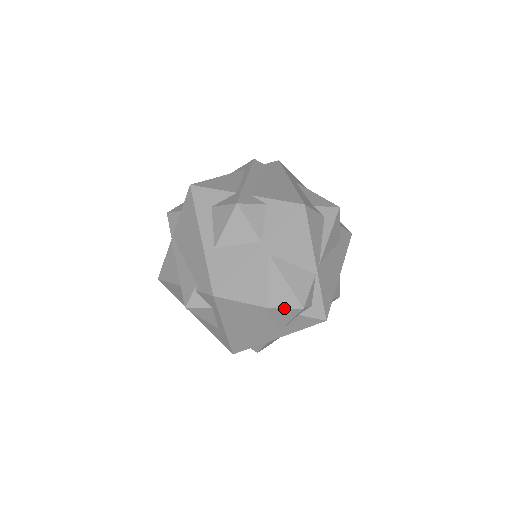
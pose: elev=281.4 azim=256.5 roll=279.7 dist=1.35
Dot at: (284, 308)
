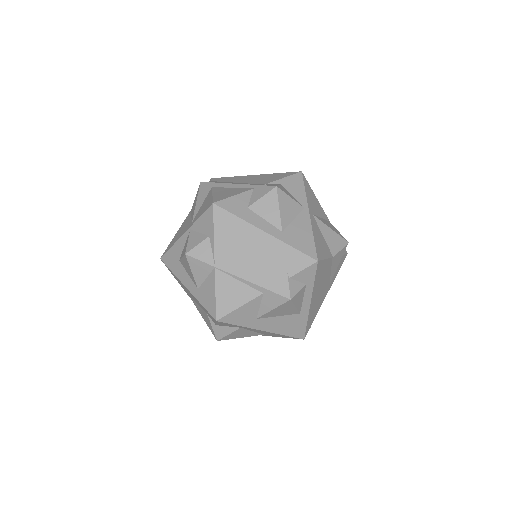
Dot at: (340, 250)
